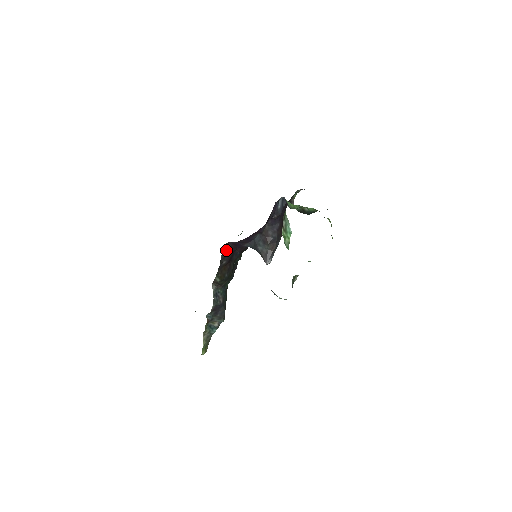
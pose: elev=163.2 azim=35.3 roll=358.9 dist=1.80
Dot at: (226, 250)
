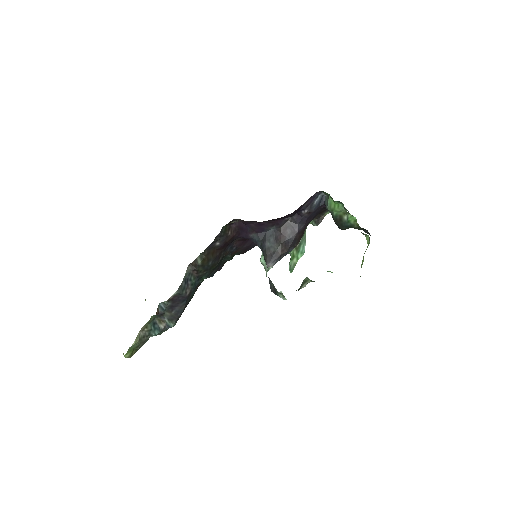
Dot at: (228, 228)
